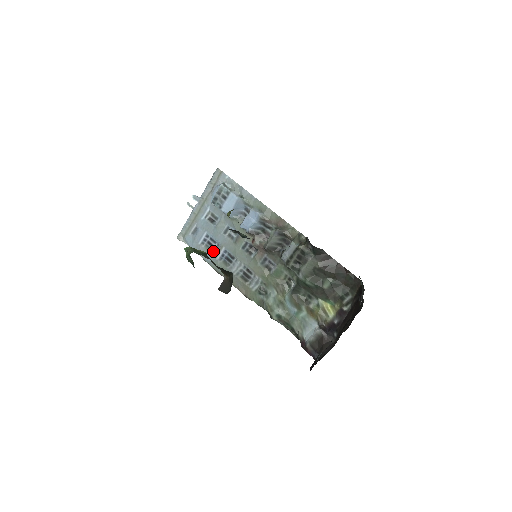
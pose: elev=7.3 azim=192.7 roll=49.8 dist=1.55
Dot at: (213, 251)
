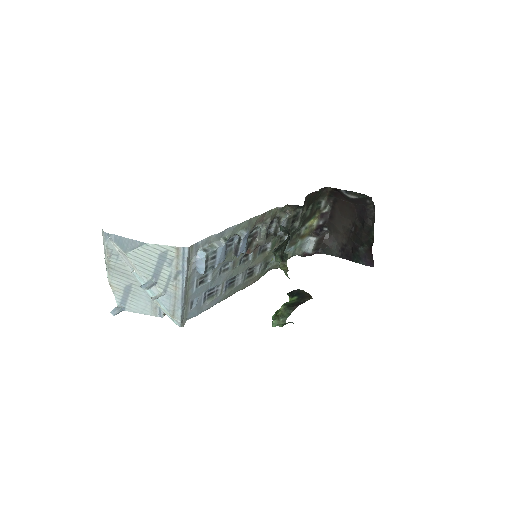
Dot at: (216, 294)
